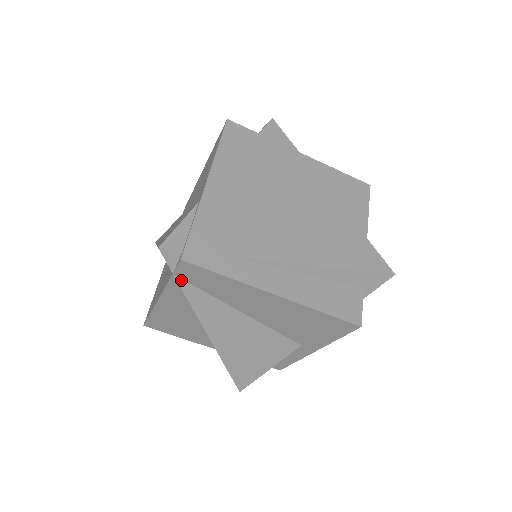
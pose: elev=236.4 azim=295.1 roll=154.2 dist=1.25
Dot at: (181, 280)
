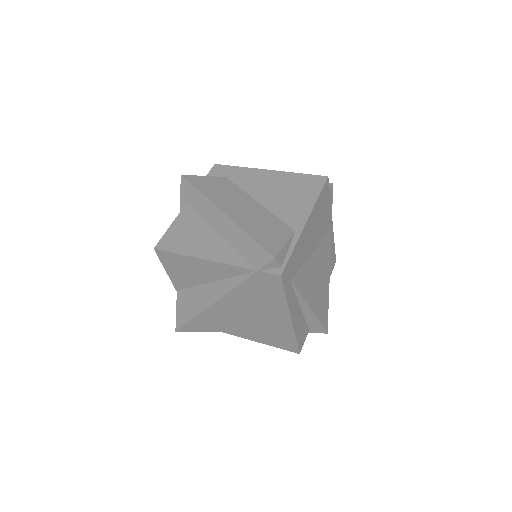
Dot at: (255, 275)
